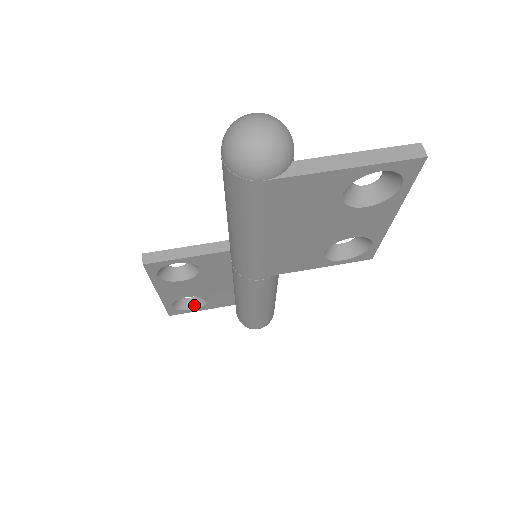
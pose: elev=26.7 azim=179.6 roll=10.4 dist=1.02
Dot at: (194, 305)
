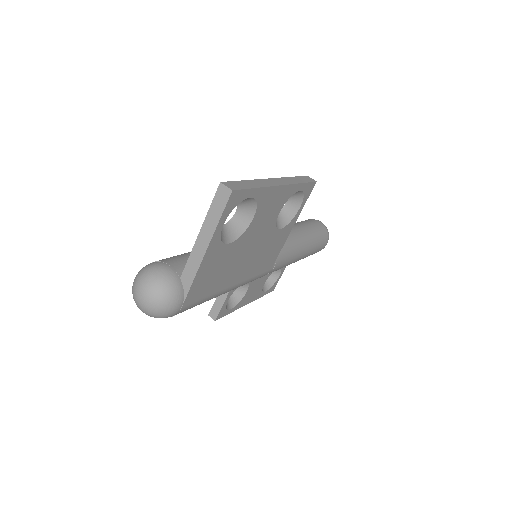
Dot at: (277, 274)
